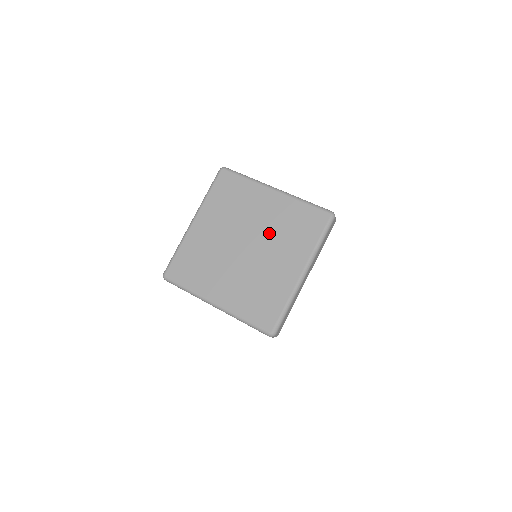
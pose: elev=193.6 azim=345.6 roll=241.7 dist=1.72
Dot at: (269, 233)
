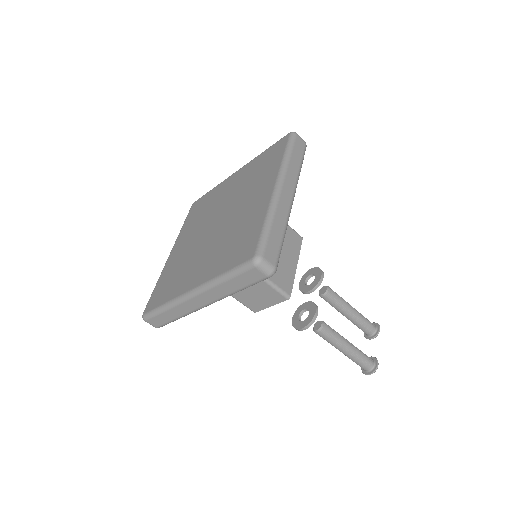
Dot at: (236, 196)
